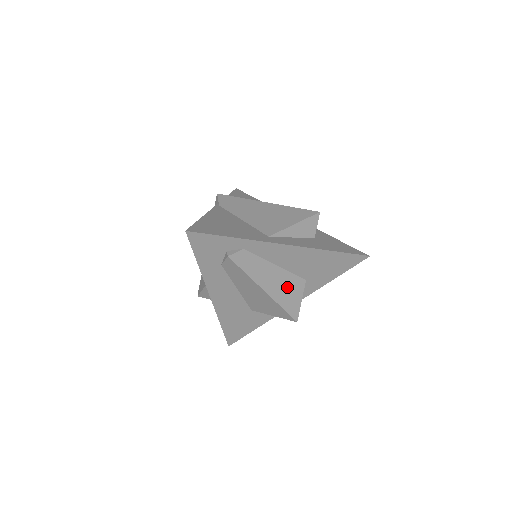
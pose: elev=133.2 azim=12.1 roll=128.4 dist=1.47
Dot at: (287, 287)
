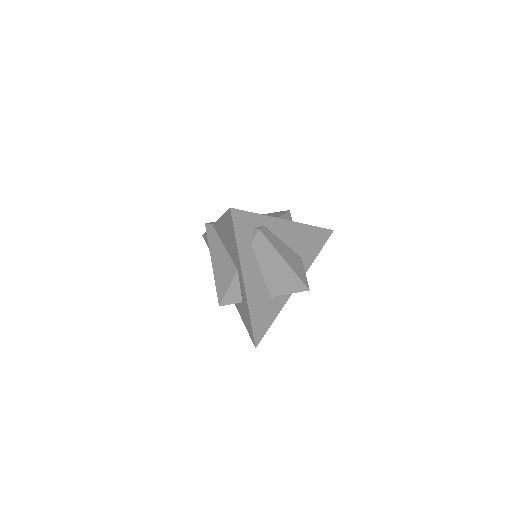
Dot at: (295, 261)
